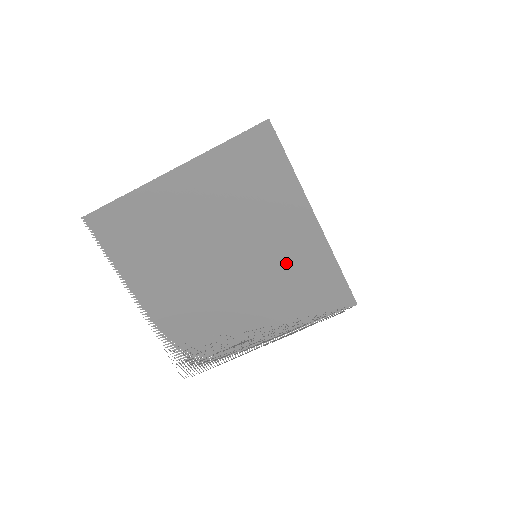
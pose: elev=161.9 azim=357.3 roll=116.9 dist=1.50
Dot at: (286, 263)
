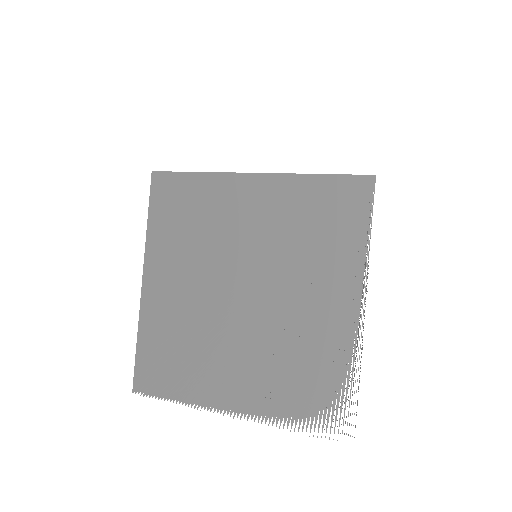
Dot at: (281, 229)
